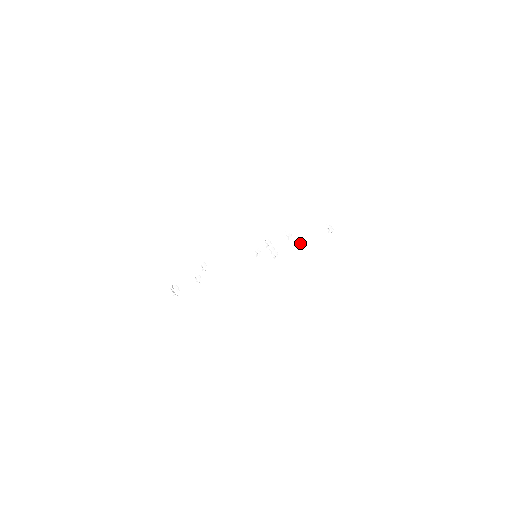
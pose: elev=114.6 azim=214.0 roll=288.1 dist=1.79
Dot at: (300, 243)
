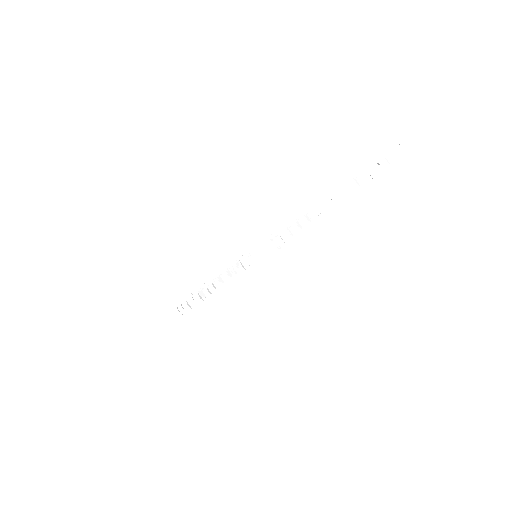
Dot at: (328, 204)
